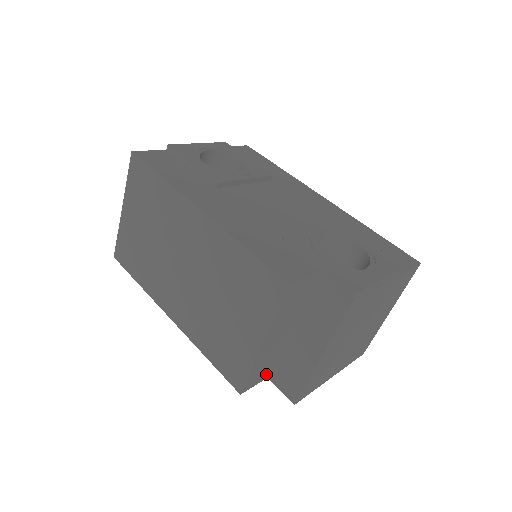
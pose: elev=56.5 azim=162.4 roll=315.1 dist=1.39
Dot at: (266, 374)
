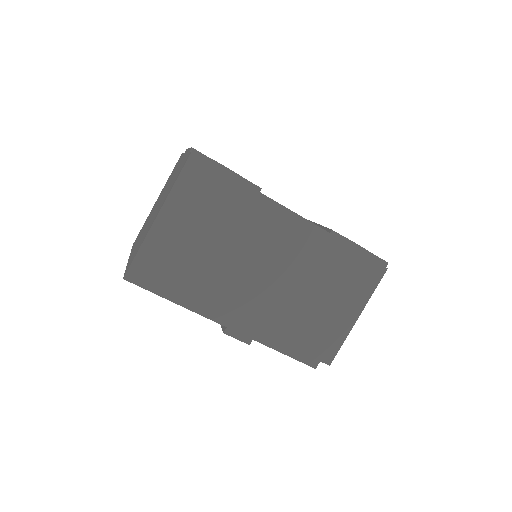
Dot at: occluded
